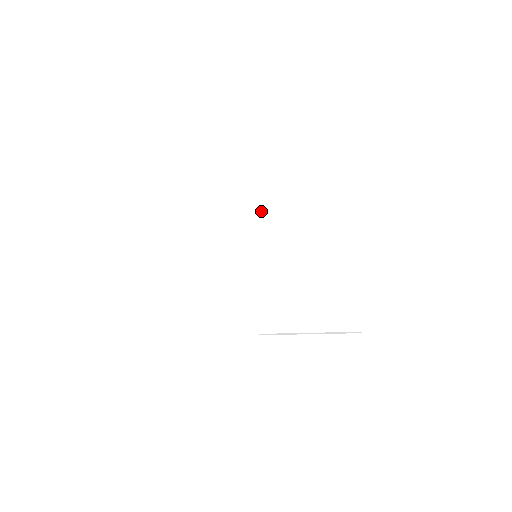
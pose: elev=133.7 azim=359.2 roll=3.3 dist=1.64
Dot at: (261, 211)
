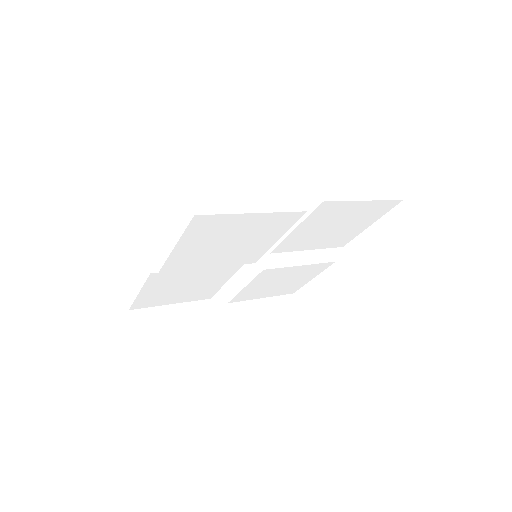
Dot at: occluded
